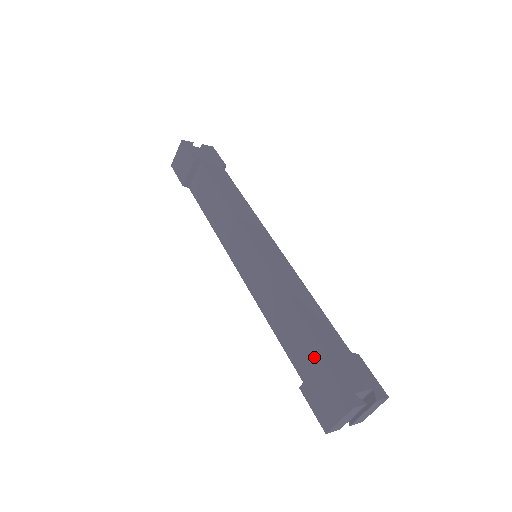
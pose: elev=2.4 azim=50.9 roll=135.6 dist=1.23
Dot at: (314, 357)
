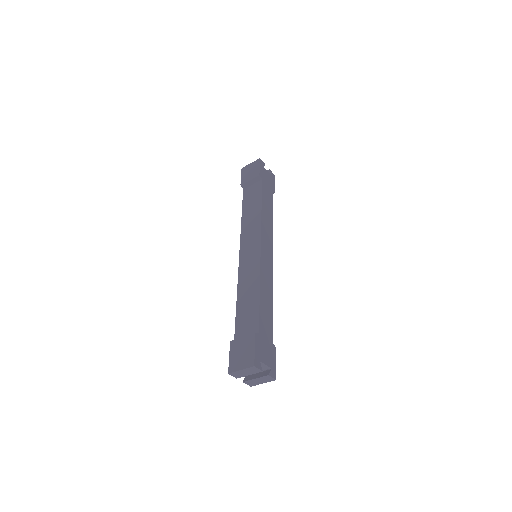
Dot at: (251, 330)
